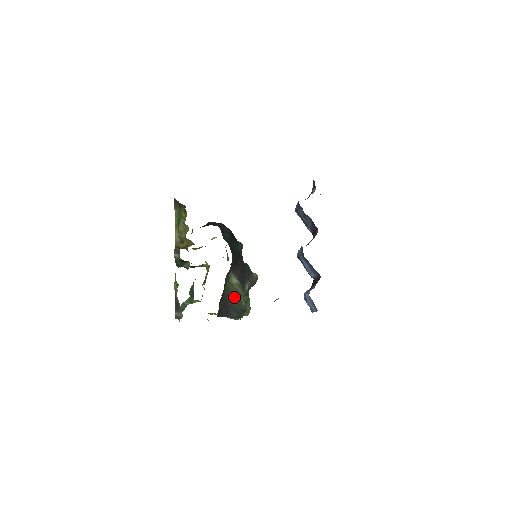
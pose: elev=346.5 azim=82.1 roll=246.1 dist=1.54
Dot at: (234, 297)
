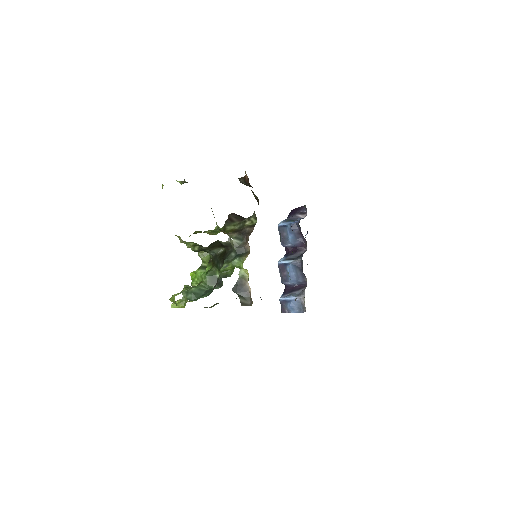
Dot at: occluded
